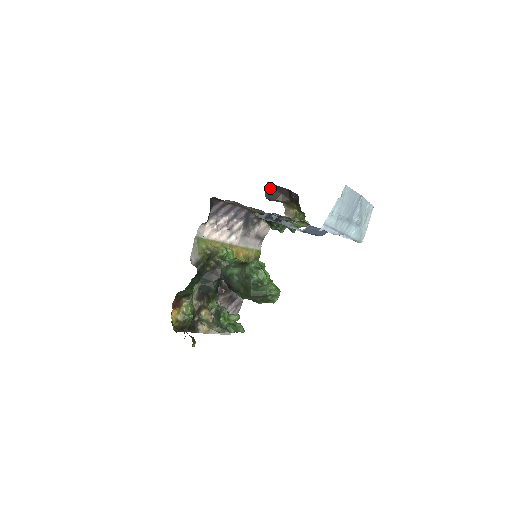
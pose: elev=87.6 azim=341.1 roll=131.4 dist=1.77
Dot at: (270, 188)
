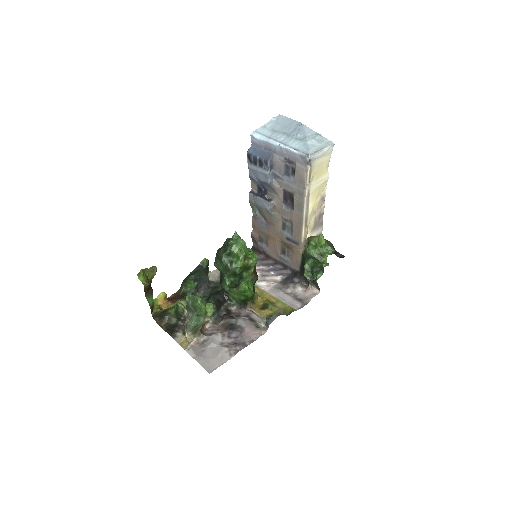
Dot at: occluded
